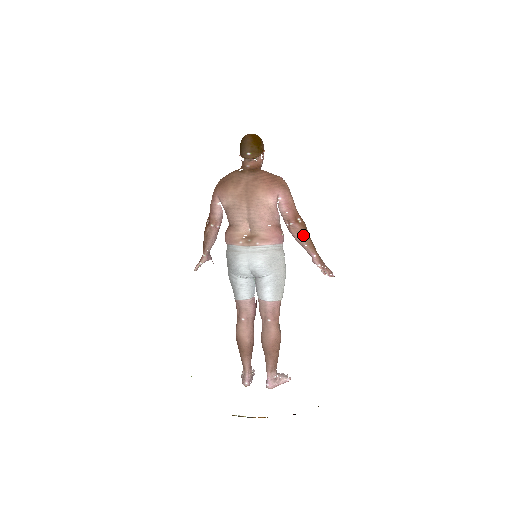
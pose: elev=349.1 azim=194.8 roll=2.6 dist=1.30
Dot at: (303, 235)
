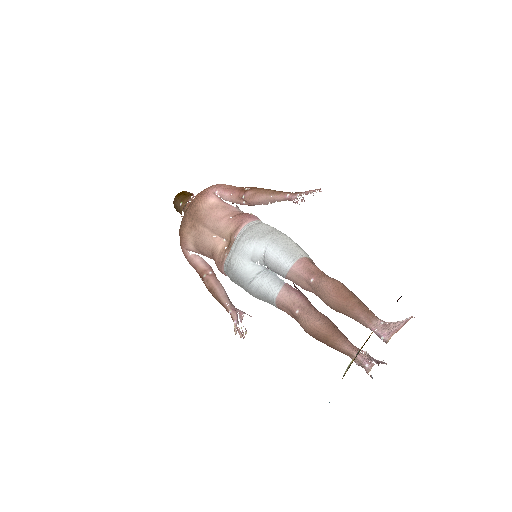
Dot at: (260, 192)
